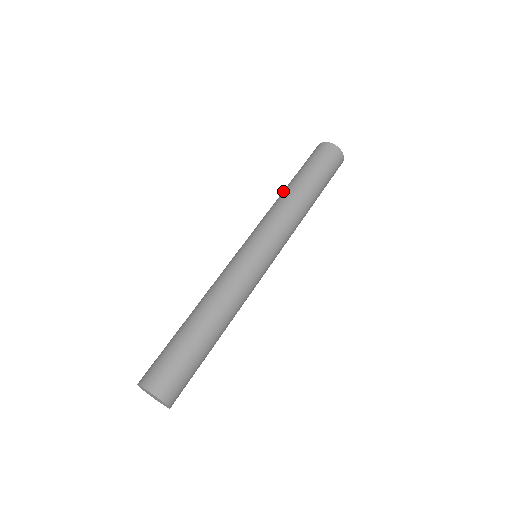
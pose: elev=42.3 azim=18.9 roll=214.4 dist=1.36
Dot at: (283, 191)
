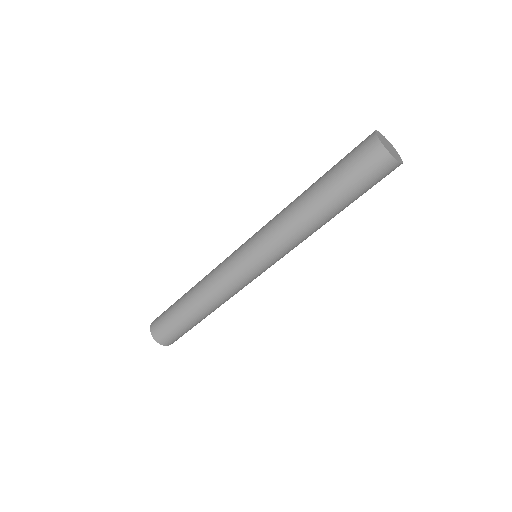
Dot at: (301, 196)
